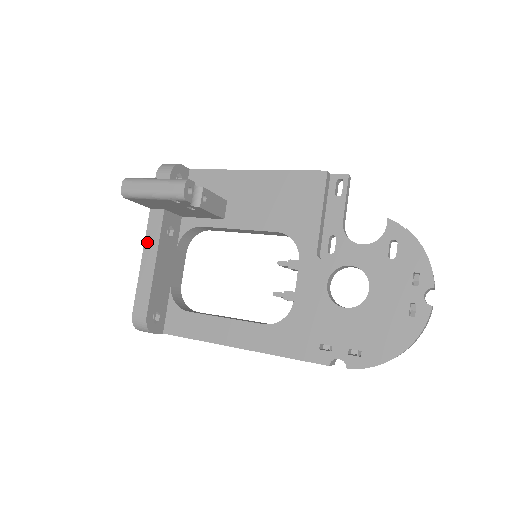
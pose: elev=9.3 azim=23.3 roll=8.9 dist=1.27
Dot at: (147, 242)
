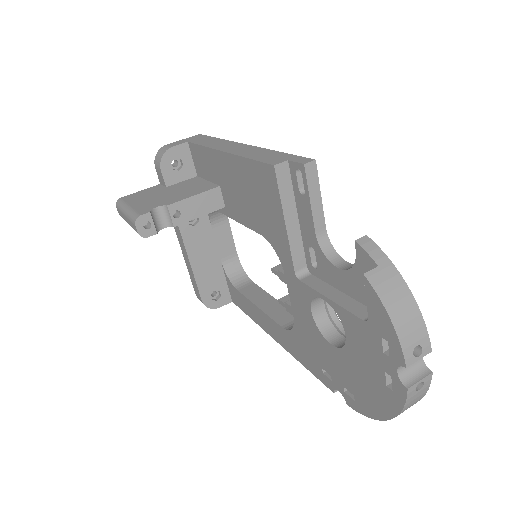
Dot at: (177, 236)
